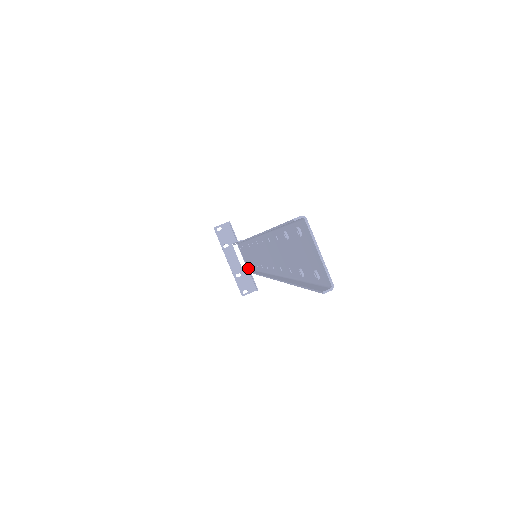
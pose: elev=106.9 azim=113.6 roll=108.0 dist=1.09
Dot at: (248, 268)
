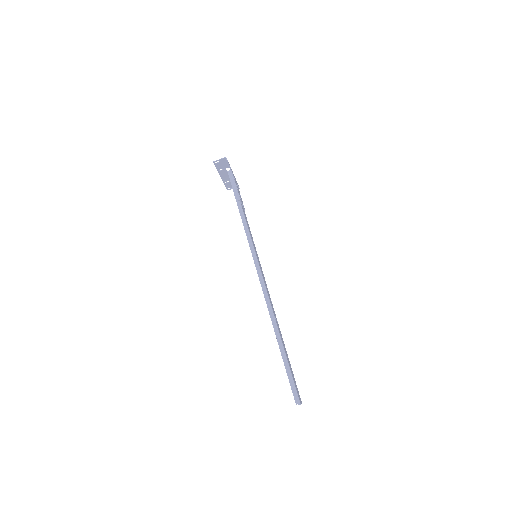
Dot at: occluded
